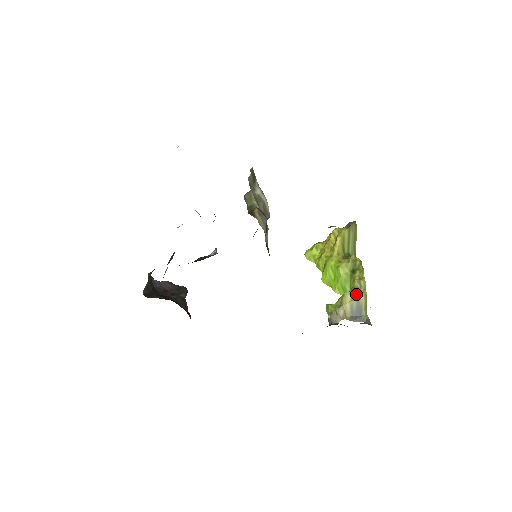
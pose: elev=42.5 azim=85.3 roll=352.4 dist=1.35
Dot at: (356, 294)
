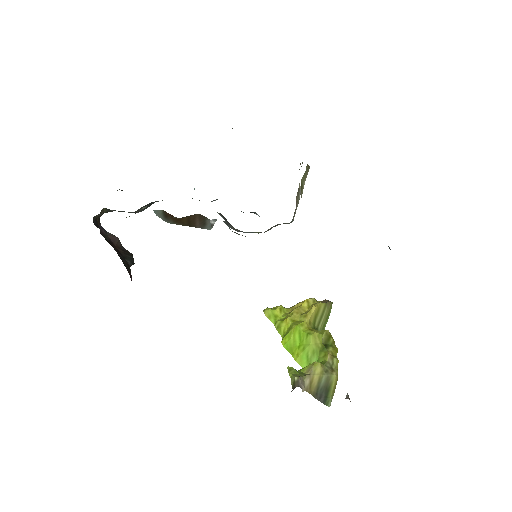
Dot at: (327, 369)
